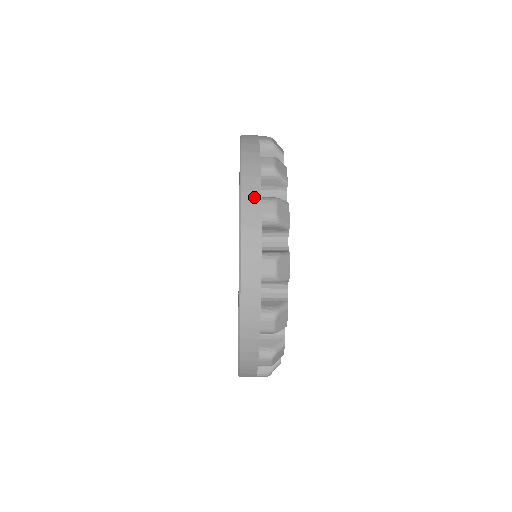
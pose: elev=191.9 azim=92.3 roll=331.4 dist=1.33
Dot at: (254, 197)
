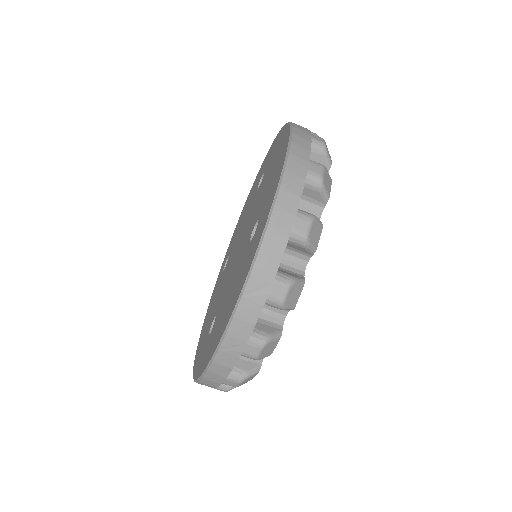
Dot at: occluded
